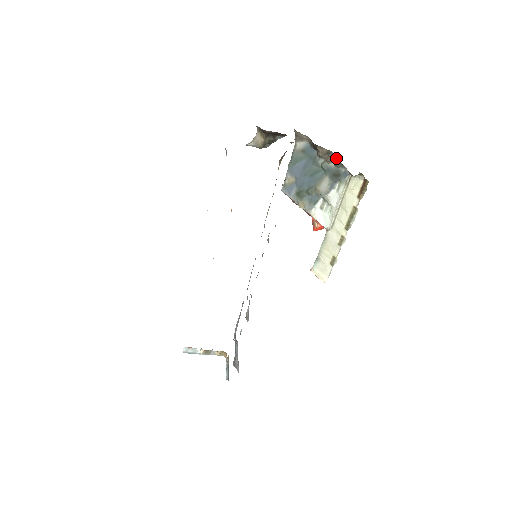
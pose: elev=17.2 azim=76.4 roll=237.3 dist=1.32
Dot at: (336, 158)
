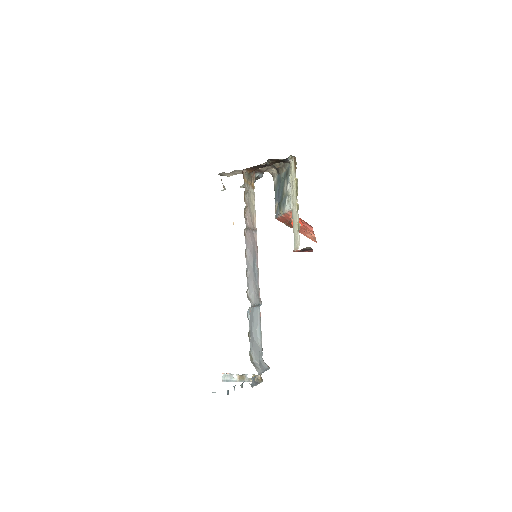
Dot at: (284, 164)
